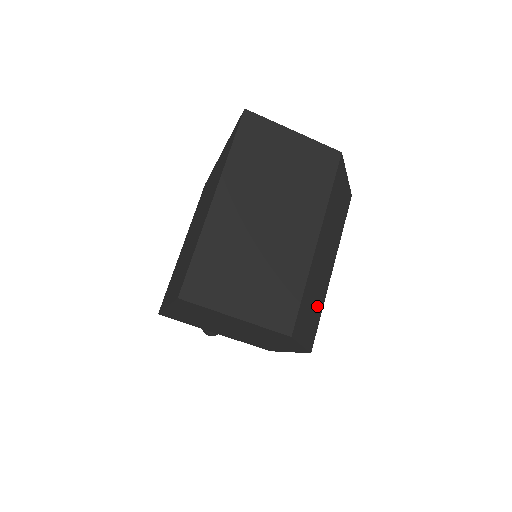
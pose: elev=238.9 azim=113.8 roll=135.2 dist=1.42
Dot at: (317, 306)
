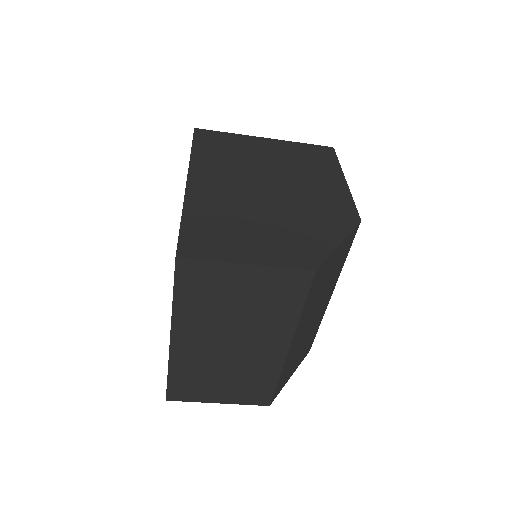
Dot at: (309, 339)
